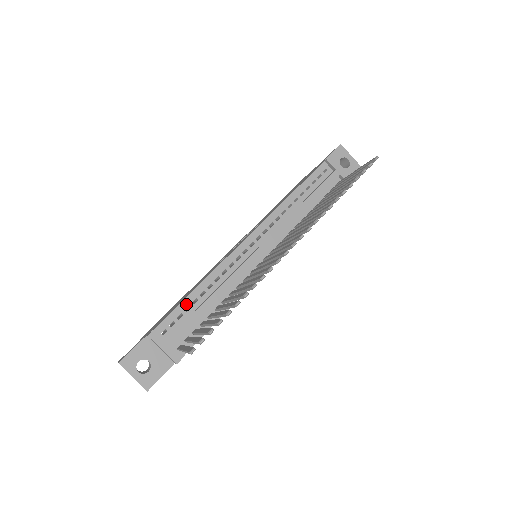
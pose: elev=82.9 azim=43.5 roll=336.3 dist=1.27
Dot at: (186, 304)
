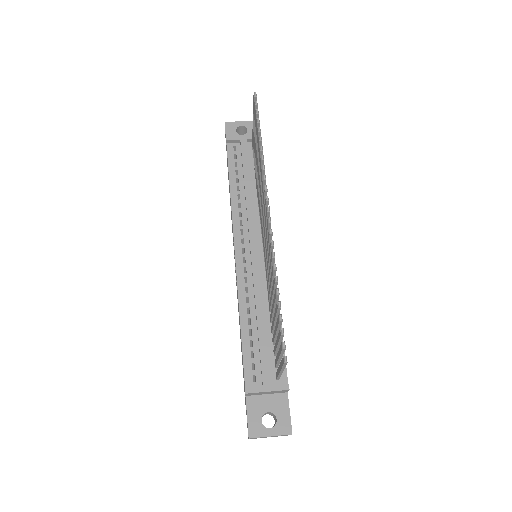
Dot at: (246, 342)
